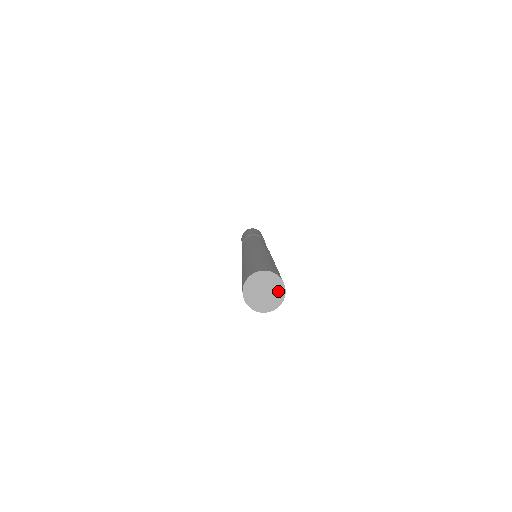
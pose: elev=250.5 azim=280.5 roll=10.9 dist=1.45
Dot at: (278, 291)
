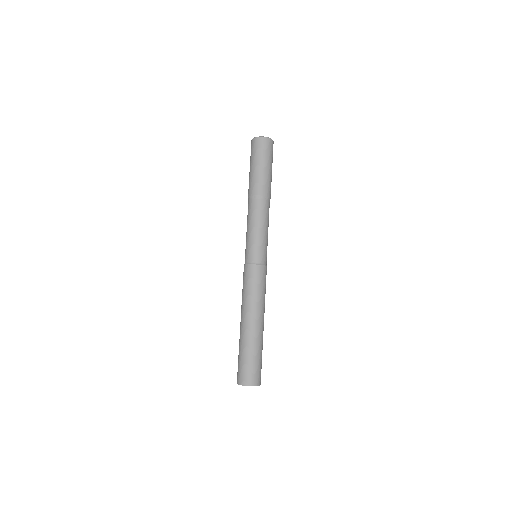
Dot at: occluded
